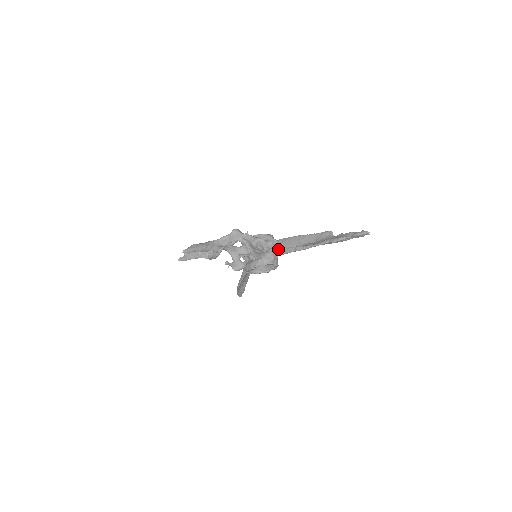
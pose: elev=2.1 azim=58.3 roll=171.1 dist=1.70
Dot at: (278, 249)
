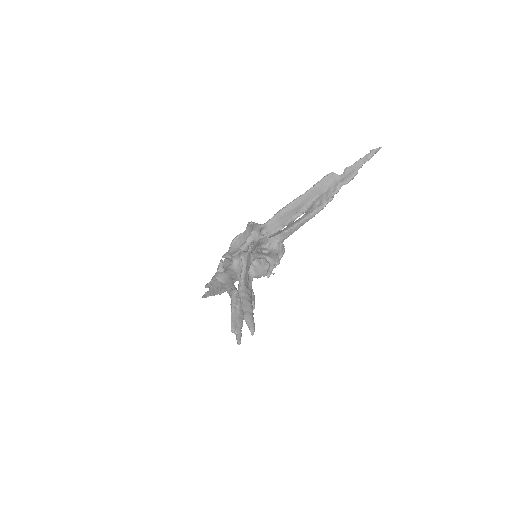
Dot at: (286, 232)
